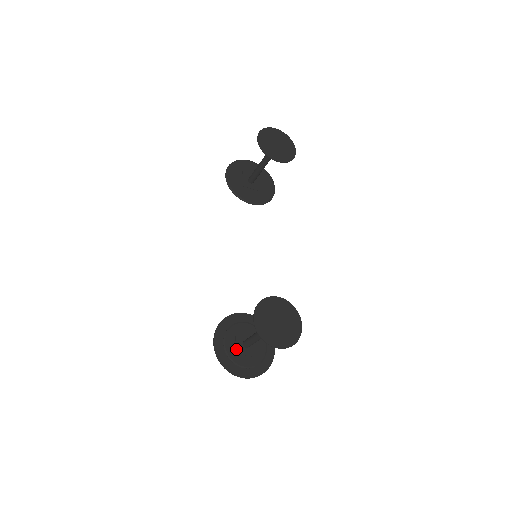
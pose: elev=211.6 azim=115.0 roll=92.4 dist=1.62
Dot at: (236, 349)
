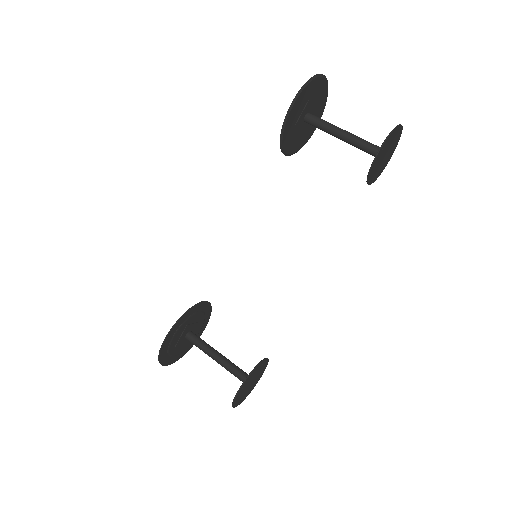
Dot at: (178, 343)
